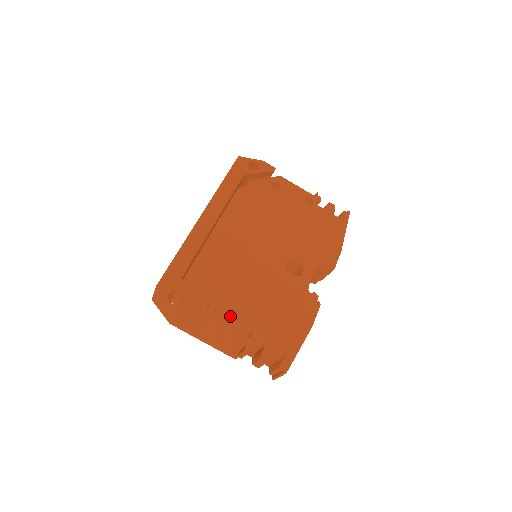
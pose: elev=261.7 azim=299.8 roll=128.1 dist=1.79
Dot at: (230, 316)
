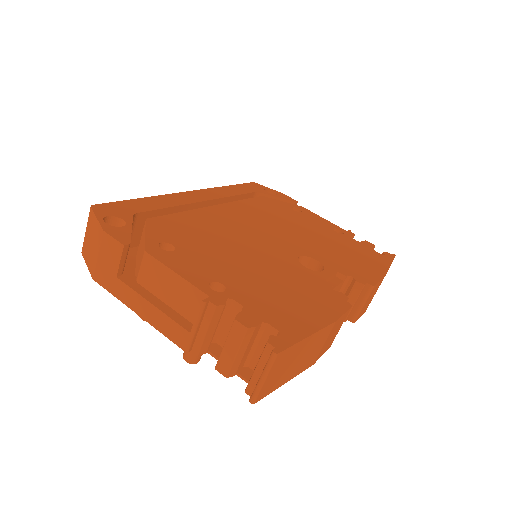
Dot at: (194, 263)
